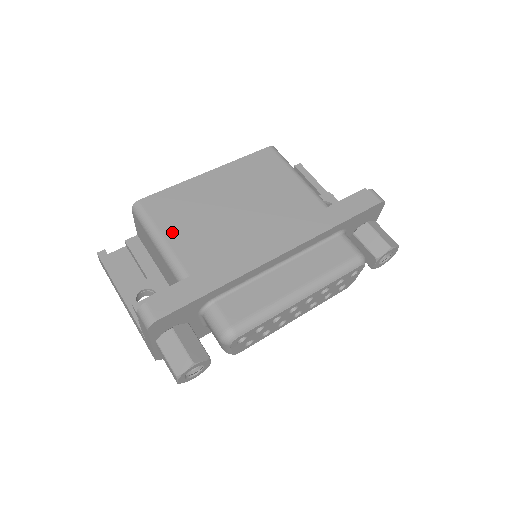
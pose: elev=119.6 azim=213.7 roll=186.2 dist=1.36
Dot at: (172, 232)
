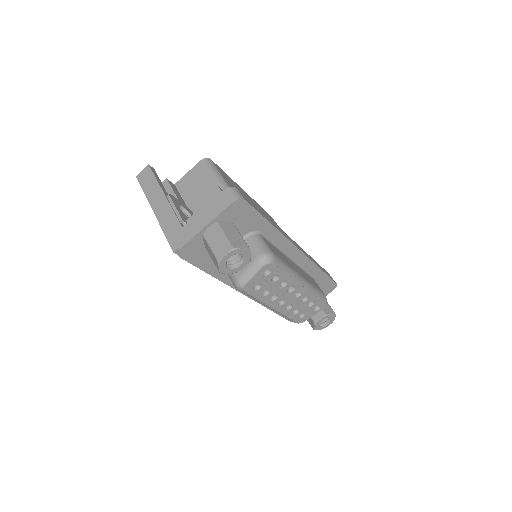
Dot at: occluded
